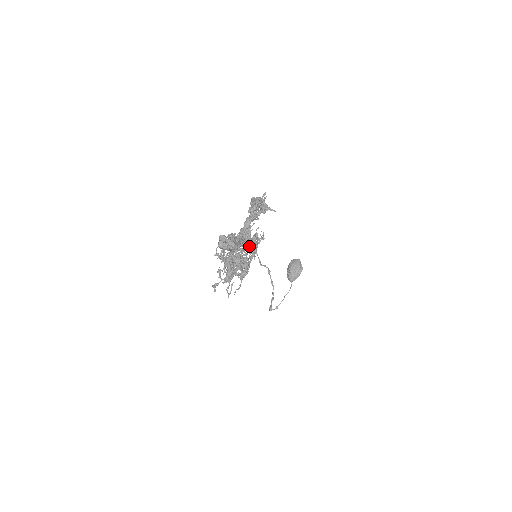
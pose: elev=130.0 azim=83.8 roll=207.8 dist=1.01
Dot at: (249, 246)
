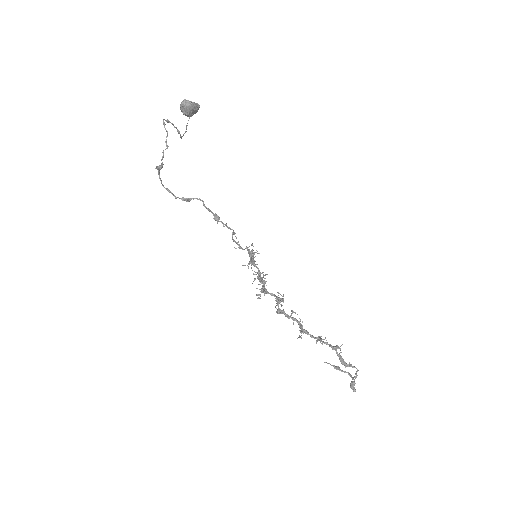
Dot at: occluded
